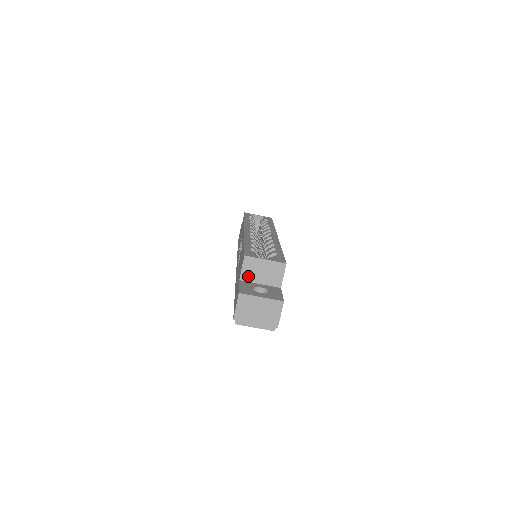
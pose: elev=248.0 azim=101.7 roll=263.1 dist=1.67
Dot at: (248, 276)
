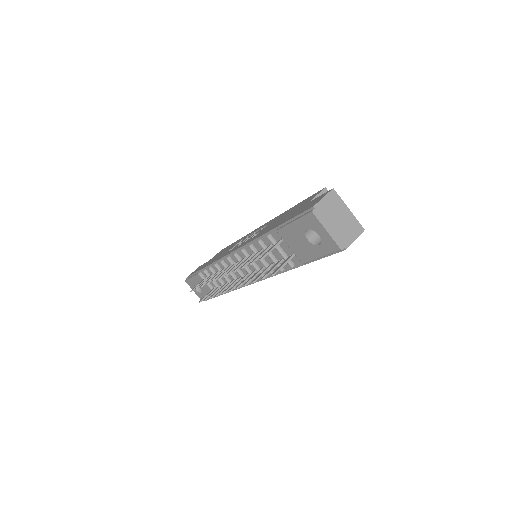
Dot at: occluded
